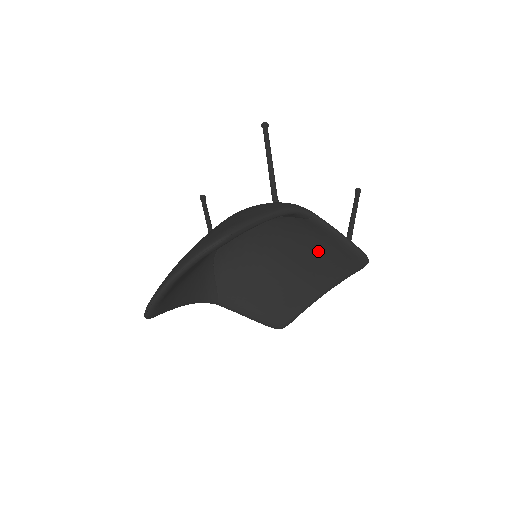
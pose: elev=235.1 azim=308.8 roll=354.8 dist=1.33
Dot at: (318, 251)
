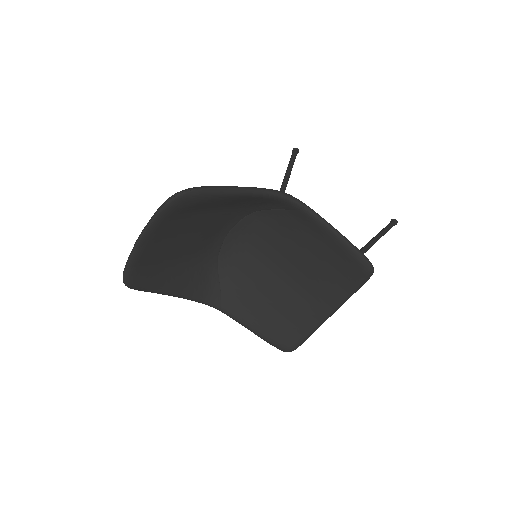
Dot at: (319, 255)
